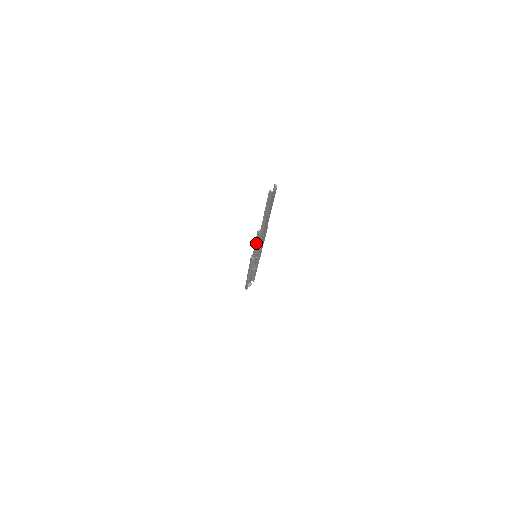
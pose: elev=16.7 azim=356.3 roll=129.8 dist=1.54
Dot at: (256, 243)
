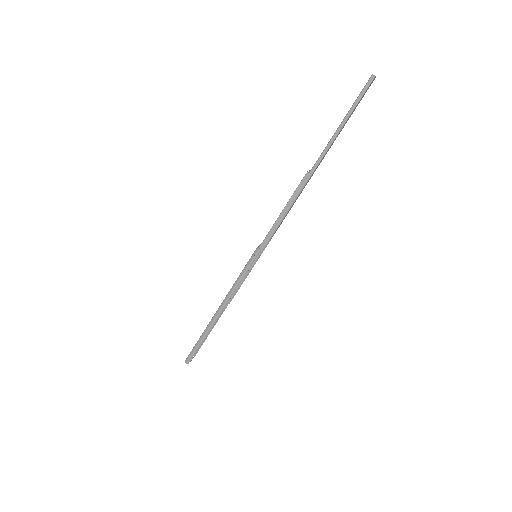
Dot at: (287, 205)
